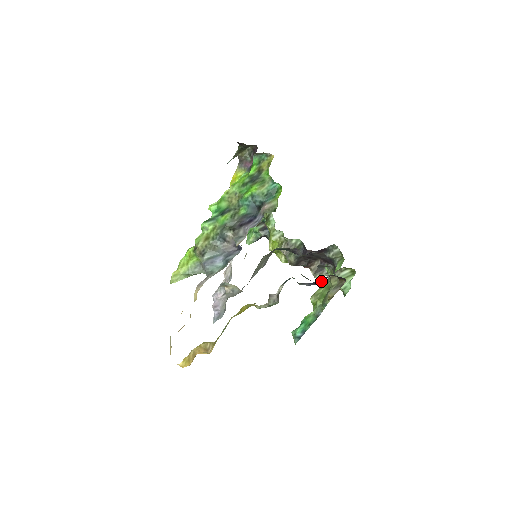
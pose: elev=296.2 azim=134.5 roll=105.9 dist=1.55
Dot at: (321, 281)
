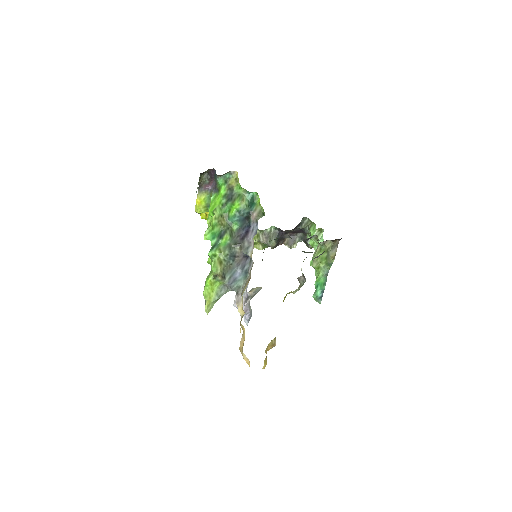
Dot at: occluded
